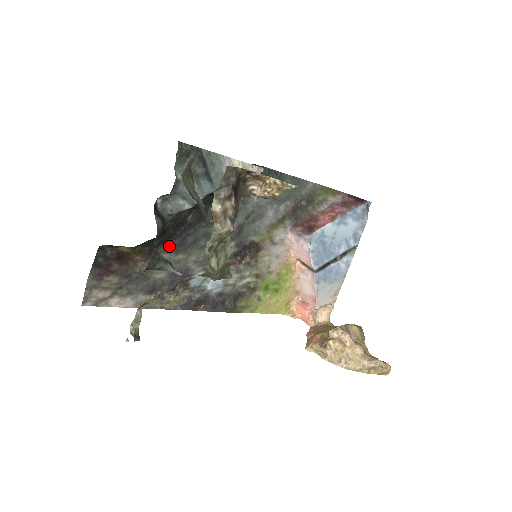
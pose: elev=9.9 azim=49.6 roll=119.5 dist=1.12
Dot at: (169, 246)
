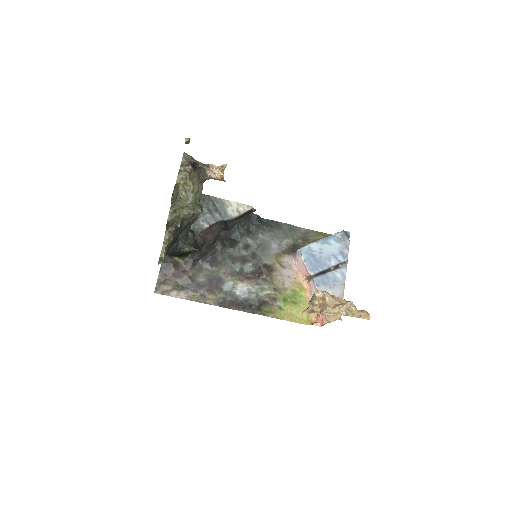
Dot at: (206, 261)
